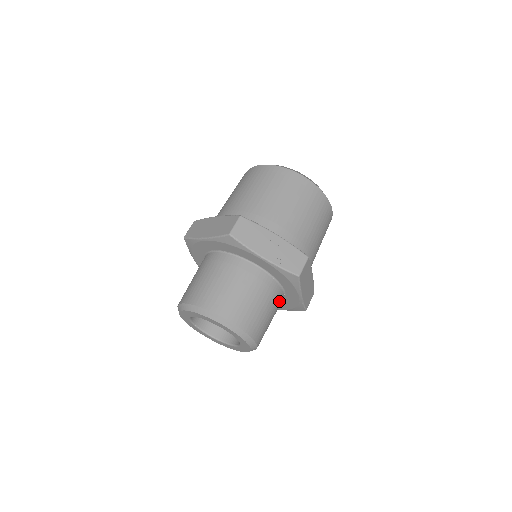
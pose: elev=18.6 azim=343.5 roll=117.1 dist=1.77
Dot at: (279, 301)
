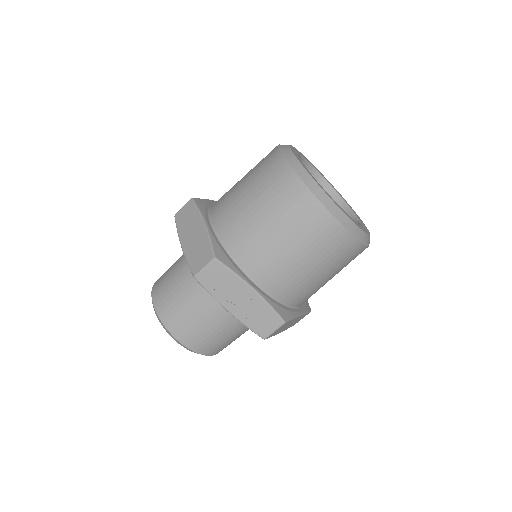
Dot at: occluded
